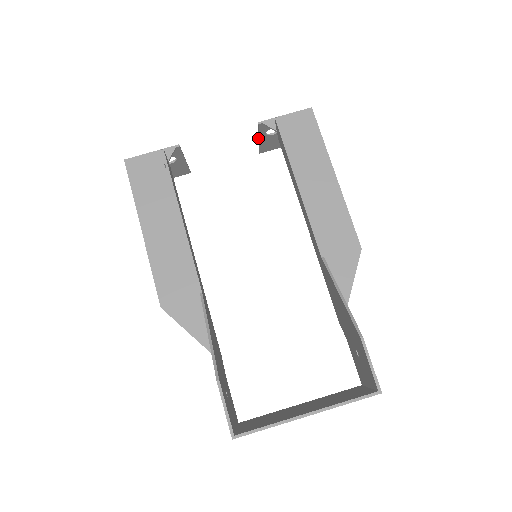
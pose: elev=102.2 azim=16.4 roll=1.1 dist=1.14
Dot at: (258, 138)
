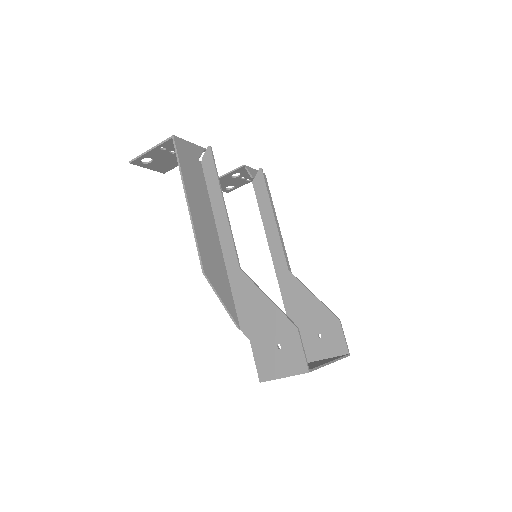
Dot at: (224, 175)
